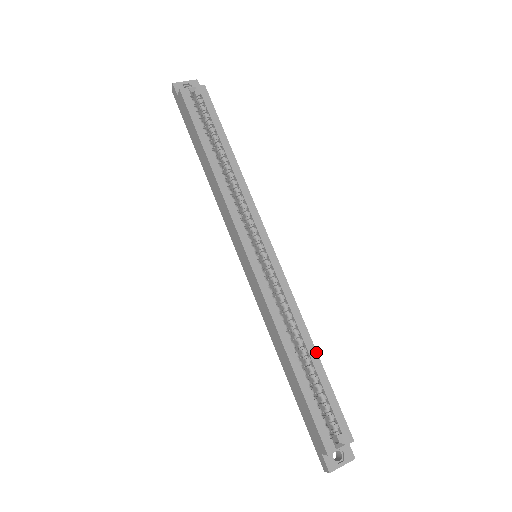
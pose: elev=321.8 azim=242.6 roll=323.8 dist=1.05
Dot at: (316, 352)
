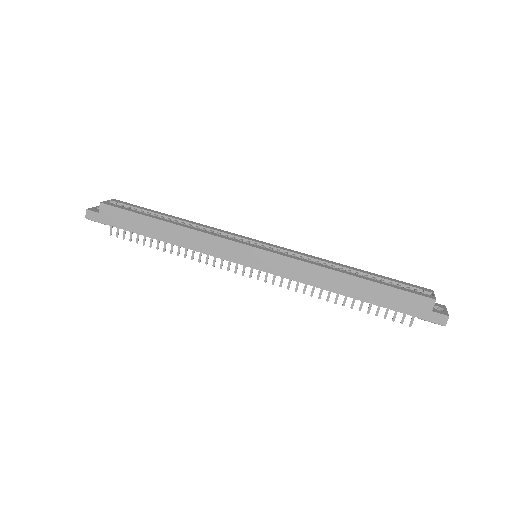
Dot at: (355, 268)
